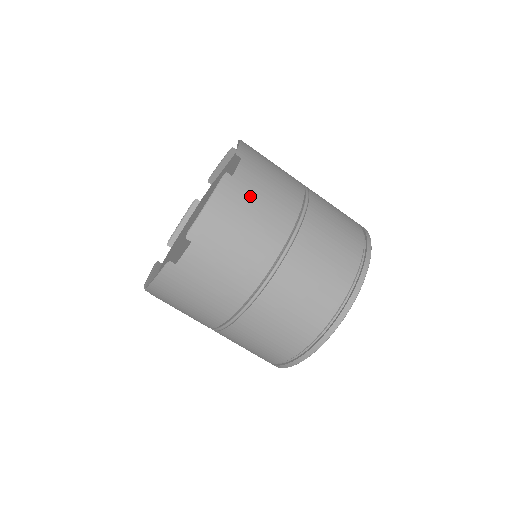
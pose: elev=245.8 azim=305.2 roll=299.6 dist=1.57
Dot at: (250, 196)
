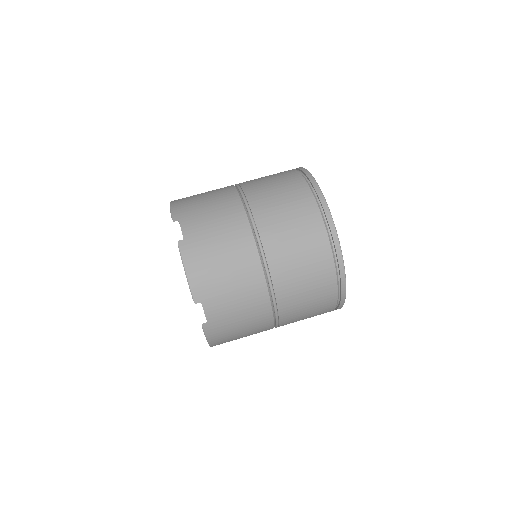
Dot at: occluded
